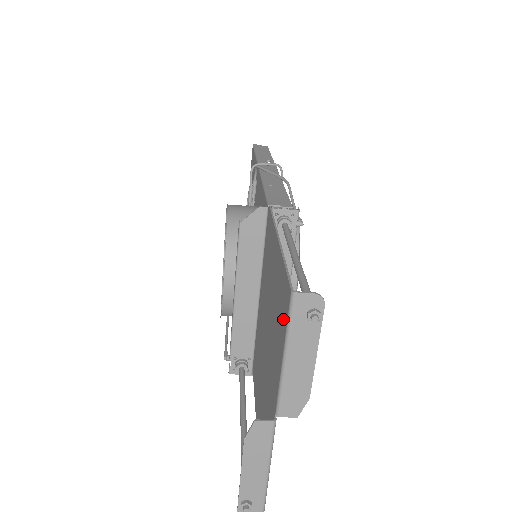
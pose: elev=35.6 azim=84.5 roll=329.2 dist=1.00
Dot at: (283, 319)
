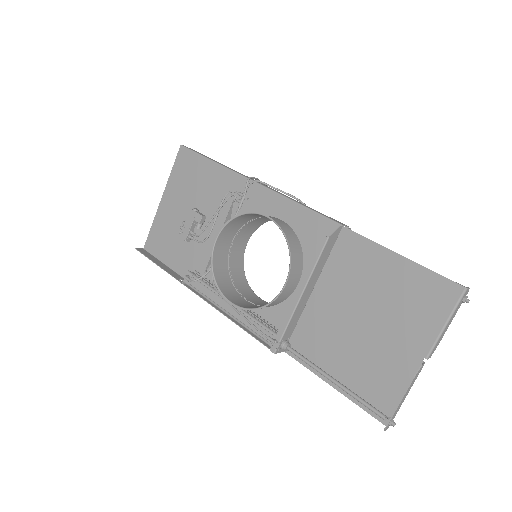
Dot at: (441, 303)
